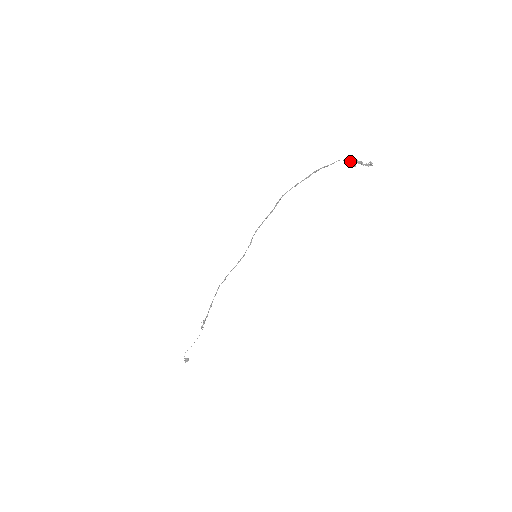
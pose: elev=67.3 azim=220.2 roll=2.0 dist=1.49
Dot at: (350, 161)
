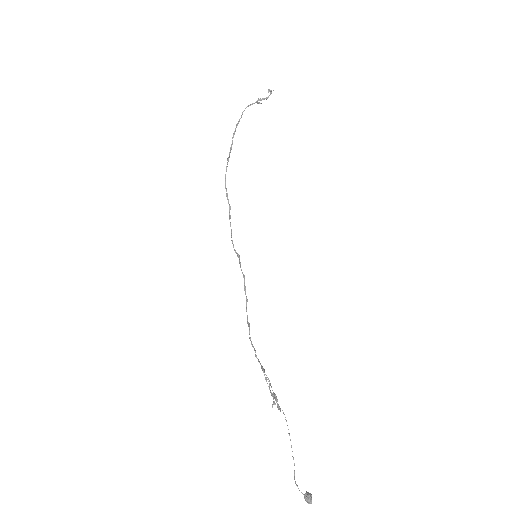
Dot at: (253, 103)
